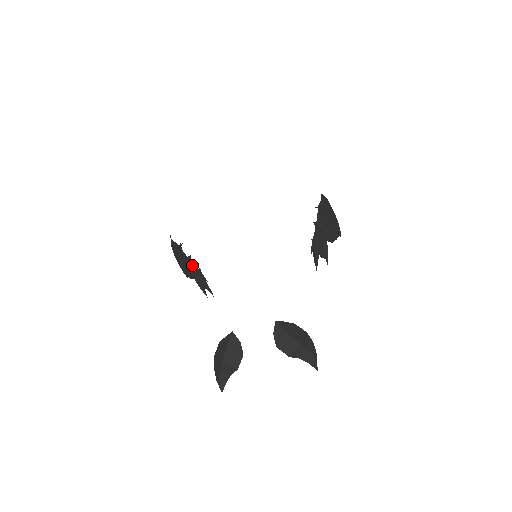
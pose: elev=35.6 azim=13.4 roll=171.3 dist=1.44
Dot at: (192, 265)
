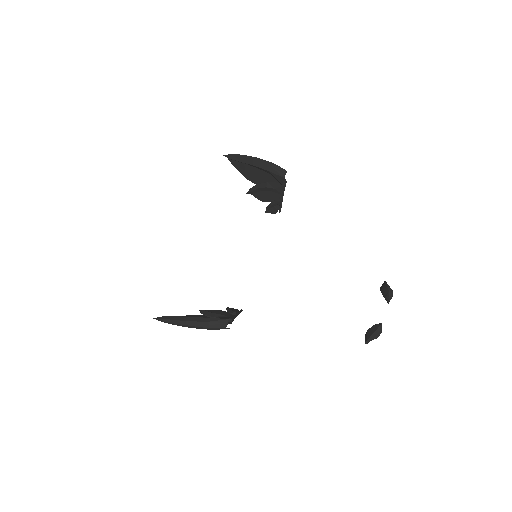
Dot at: occluded
